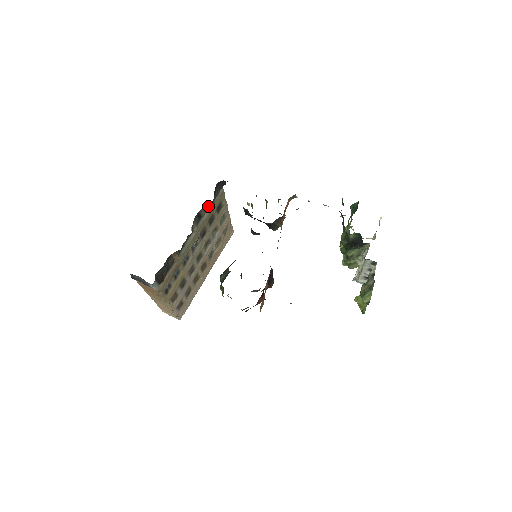
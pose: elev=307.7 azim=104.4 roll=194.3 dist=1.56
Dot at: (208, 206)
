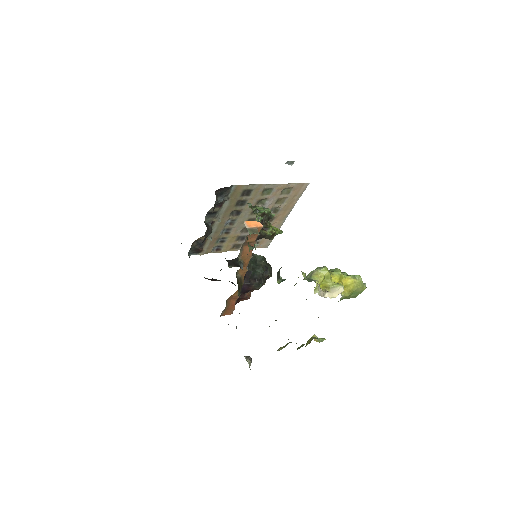
Dot at: (219, 204)
